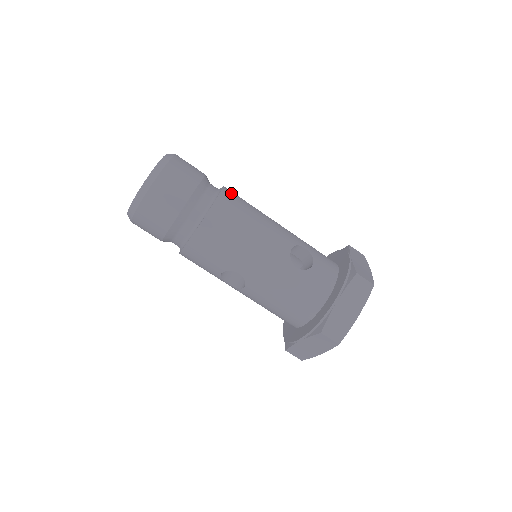
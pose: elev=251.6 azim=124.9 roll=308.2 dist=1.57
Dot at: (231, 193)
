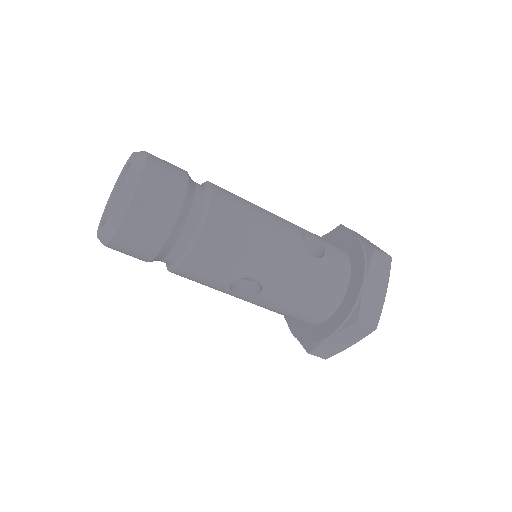
Dot at: (220, 187)
